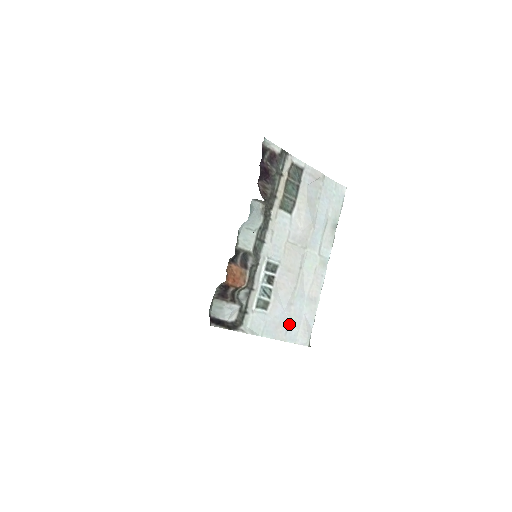
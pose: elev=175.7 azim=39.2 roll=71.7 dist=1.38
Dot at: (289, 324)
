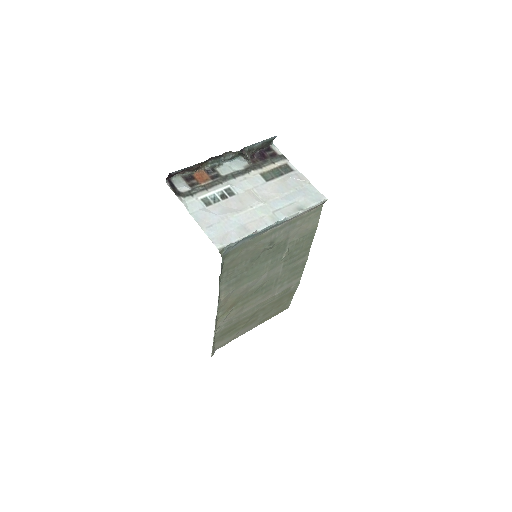
Dot at: (215, 226)
